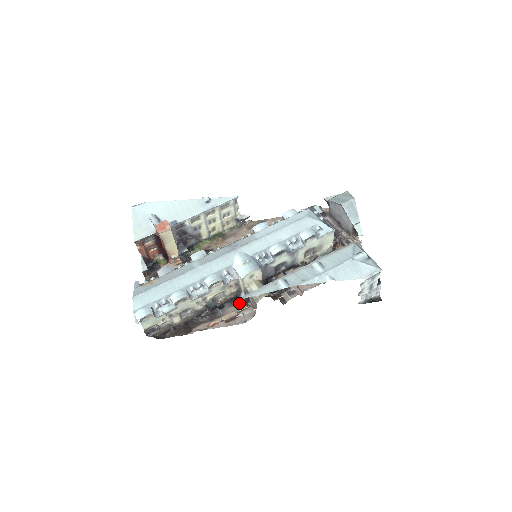
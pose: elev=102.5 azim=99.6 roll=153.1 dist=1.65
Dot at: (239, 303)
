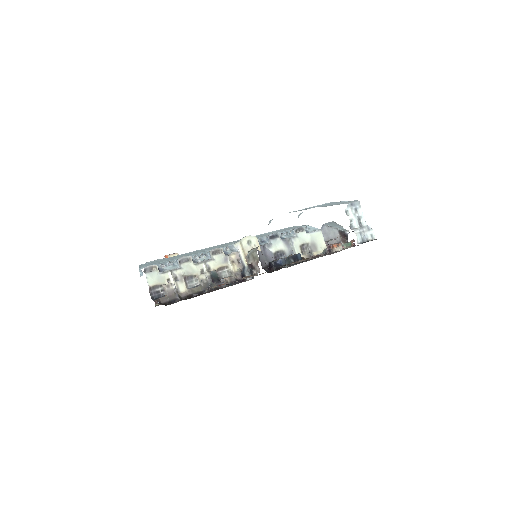
Dot at: (245, 281)
